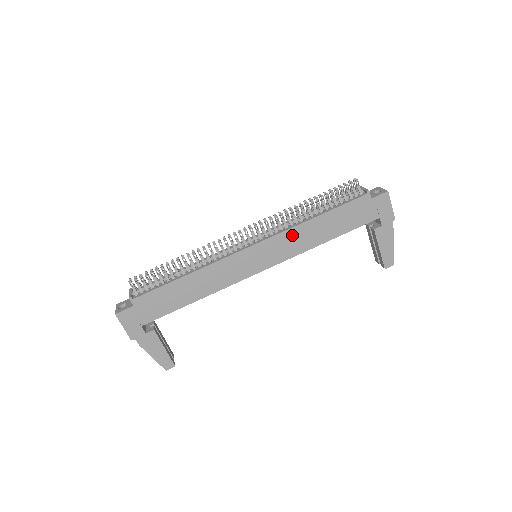
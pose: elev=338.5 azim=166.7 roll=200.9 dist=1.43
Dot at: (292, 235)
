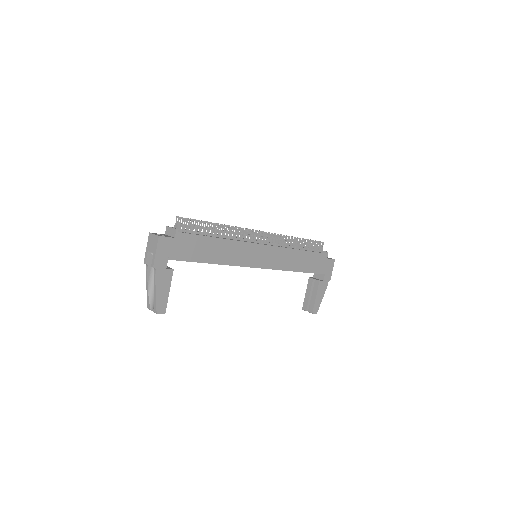
Dot at: (285, 253)
